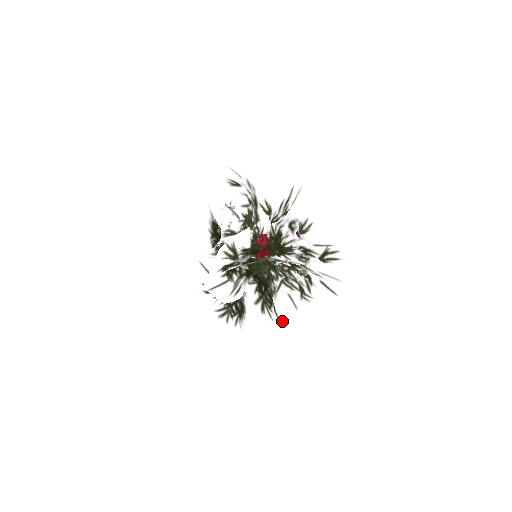
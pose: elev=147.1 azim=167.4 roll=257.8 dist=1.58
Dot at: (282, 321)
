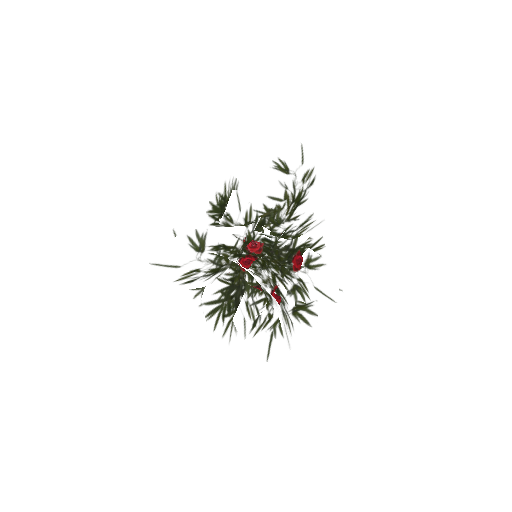
Dot at: (228, 337)
